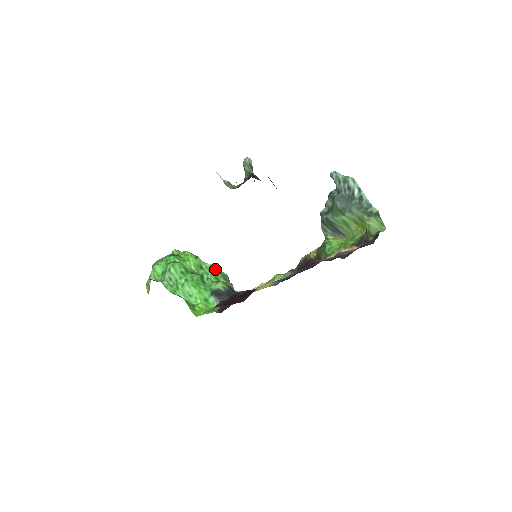
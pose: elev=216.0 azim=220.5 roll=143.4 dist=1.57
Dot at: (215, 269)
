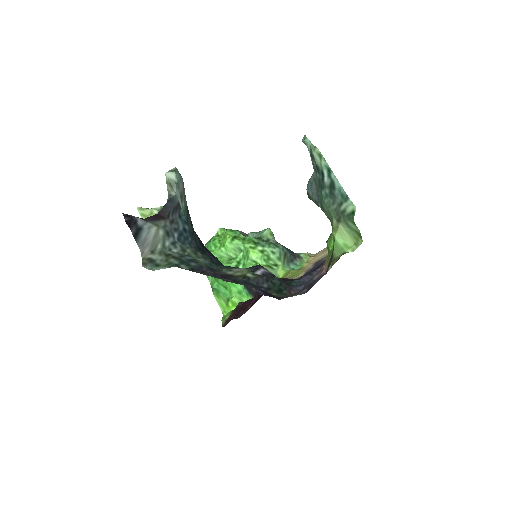
Dot at: (252, 251)
